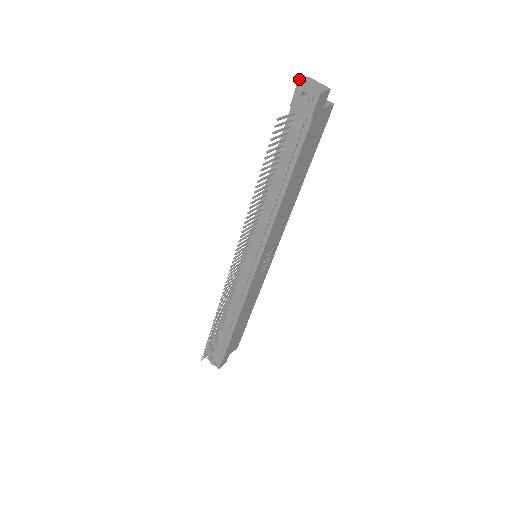
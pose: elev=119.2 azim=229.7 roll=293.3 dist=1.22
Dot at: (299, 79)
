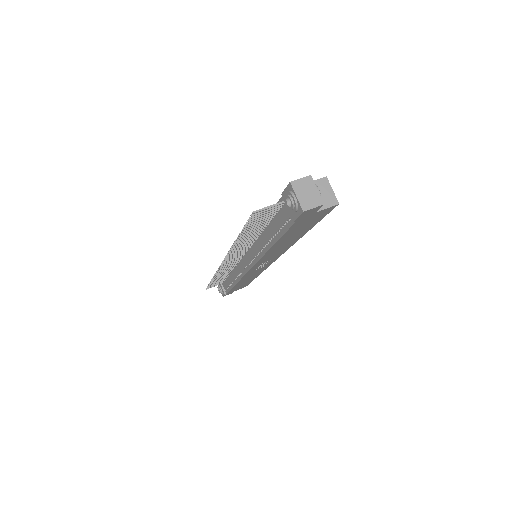
Dot at: (292, 181)
